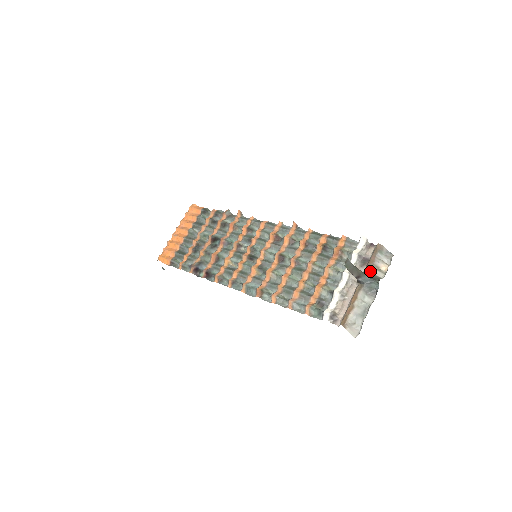
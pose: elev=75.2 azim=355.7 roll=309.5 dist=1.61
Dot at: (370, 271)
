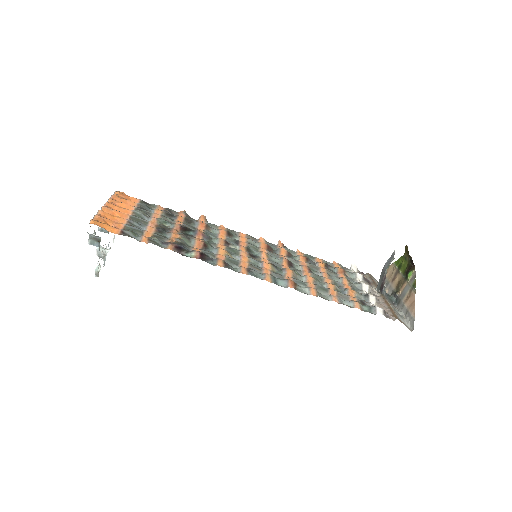
Dot at: occluded
